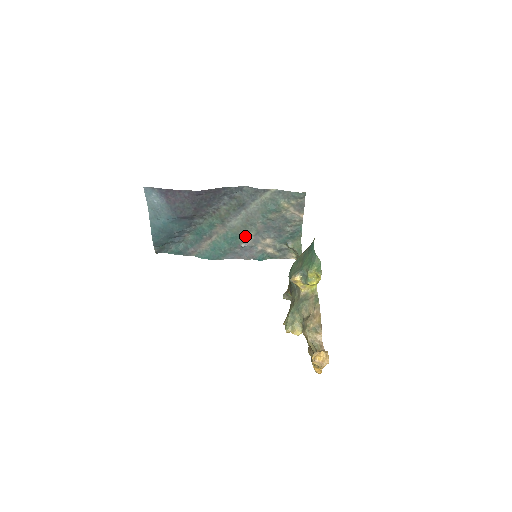
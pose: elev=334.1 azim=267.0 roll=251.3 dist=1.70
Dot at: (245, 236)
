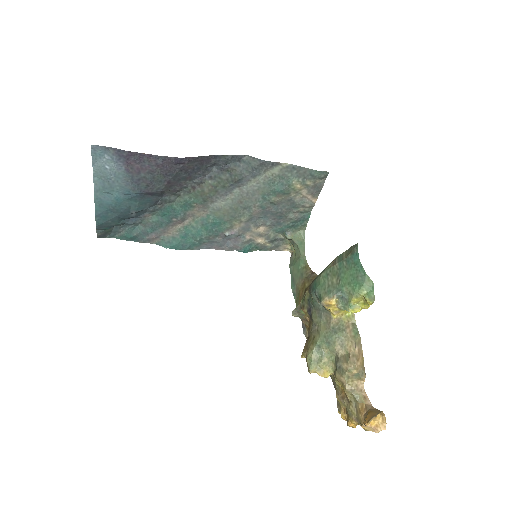
Dot at: (233, 222)
